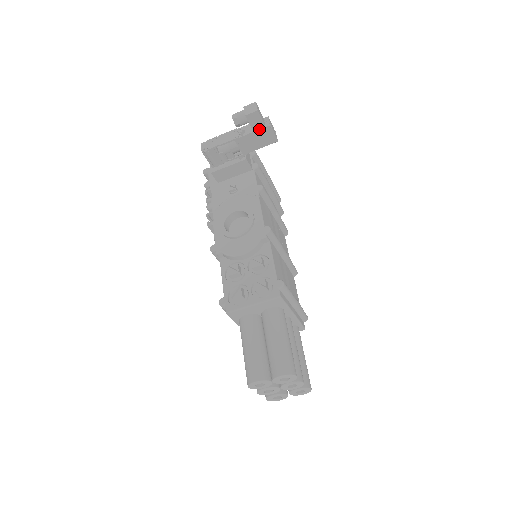
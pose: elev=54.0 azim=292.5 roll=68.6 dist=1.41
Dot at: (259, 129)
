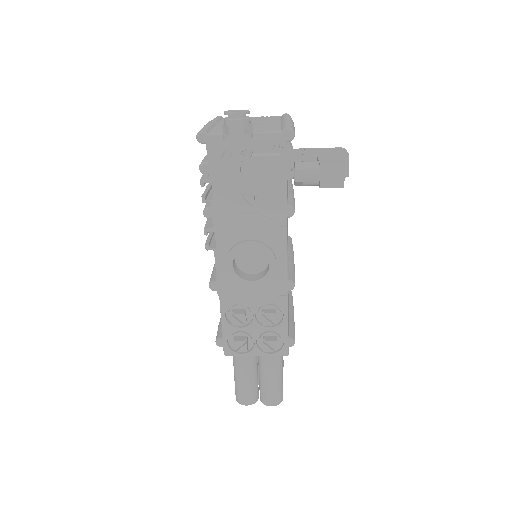
Dot at: occluded
